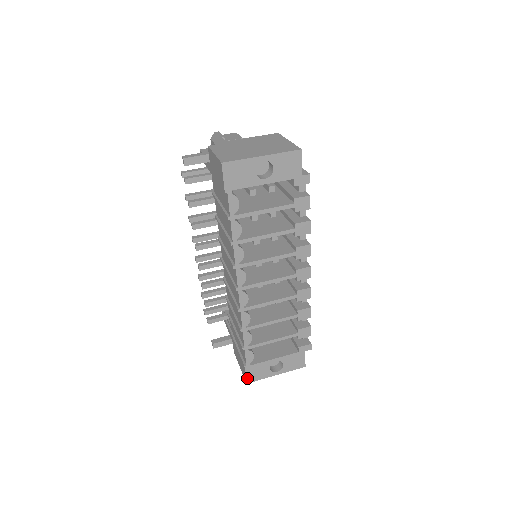
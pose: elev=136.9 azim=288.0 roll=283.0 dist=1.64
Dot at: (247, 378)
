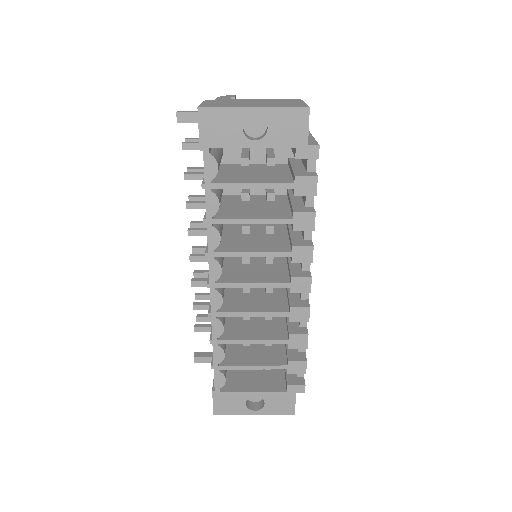
Dot at: (215, 407)
